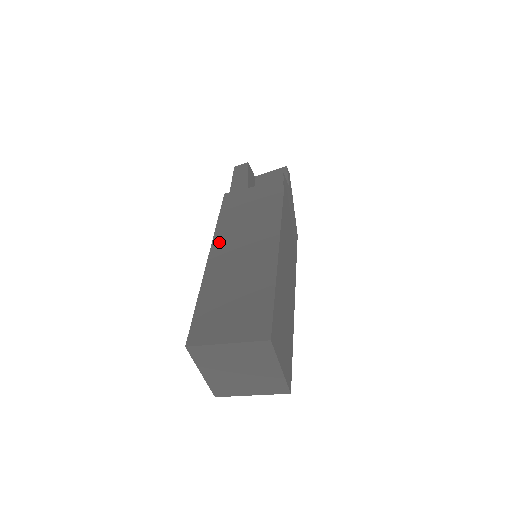
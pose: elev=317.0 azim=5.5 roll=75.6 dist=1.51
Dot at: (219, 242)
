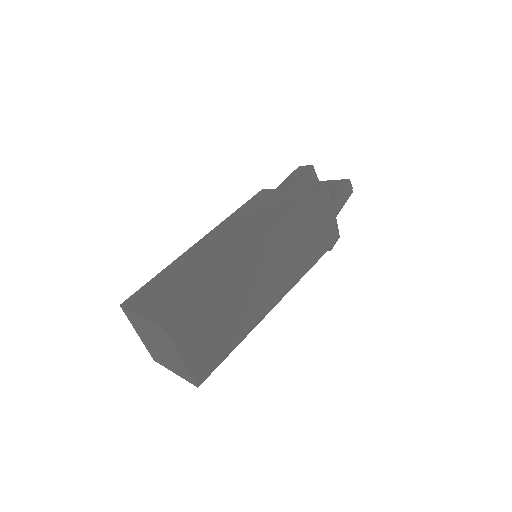
Dot at: (217, 231)
